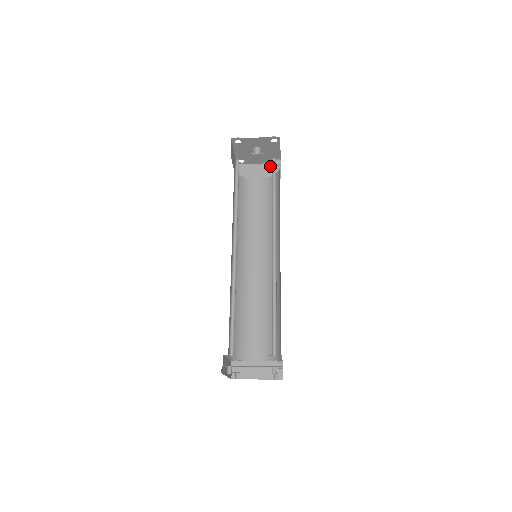
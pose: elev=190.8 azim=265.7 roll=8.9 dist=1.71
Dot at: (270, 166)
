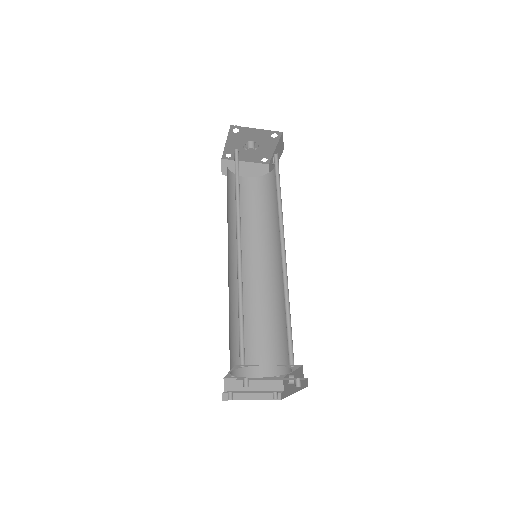
Dot at: (258, 166)
